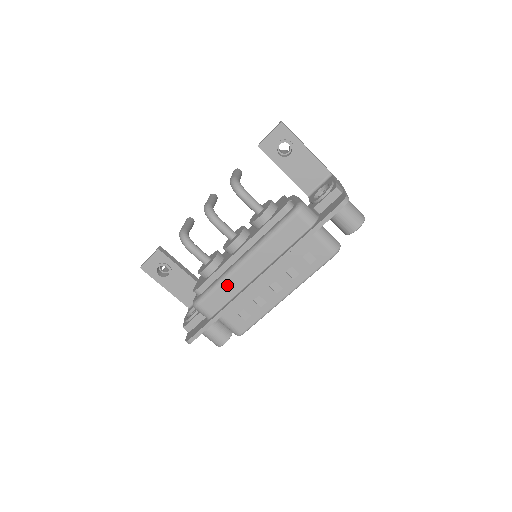
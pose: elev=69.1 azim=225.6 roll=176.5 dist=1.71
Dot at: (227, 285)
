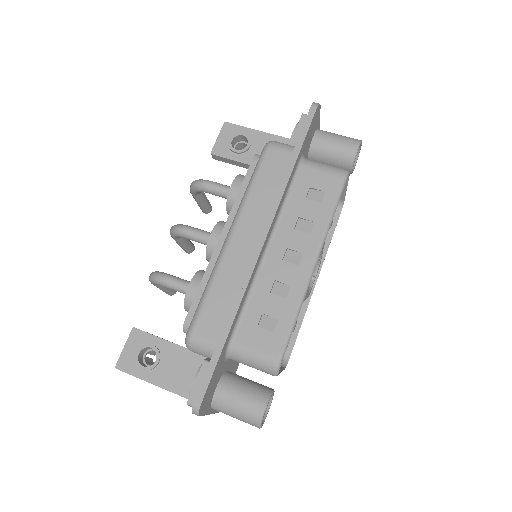
Dot at: (221, 281)
